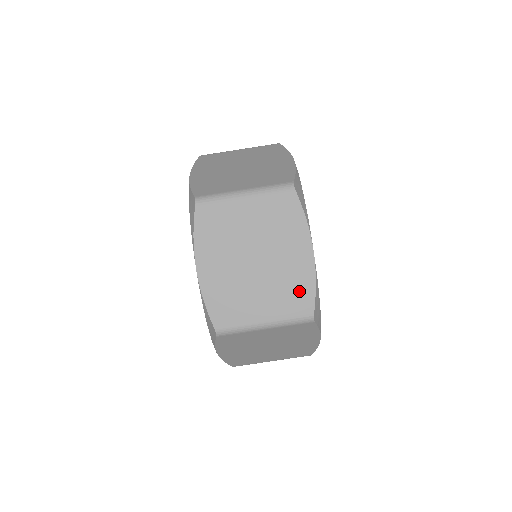
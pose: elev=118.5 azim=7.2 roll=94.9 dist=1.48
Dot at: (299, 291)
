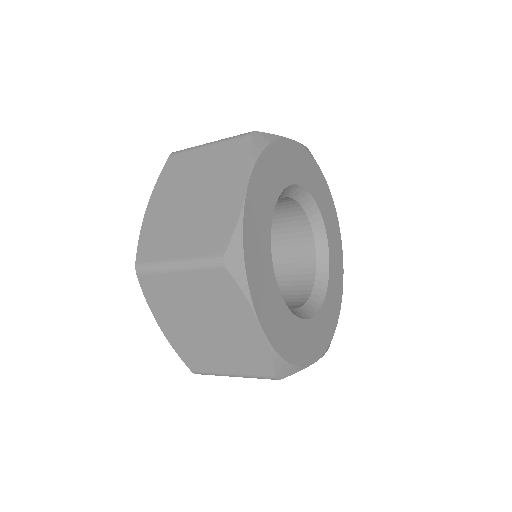
Dot at: (219, 229)
